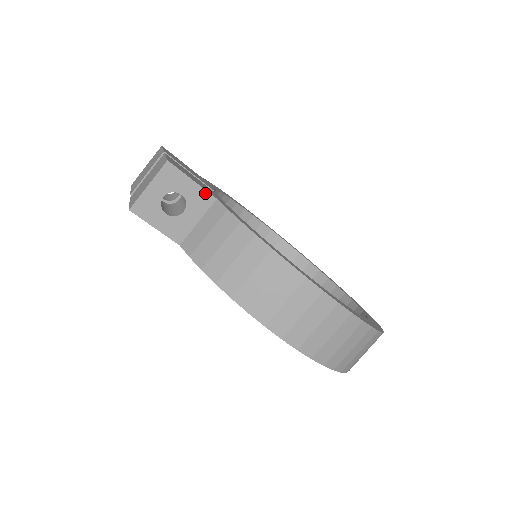
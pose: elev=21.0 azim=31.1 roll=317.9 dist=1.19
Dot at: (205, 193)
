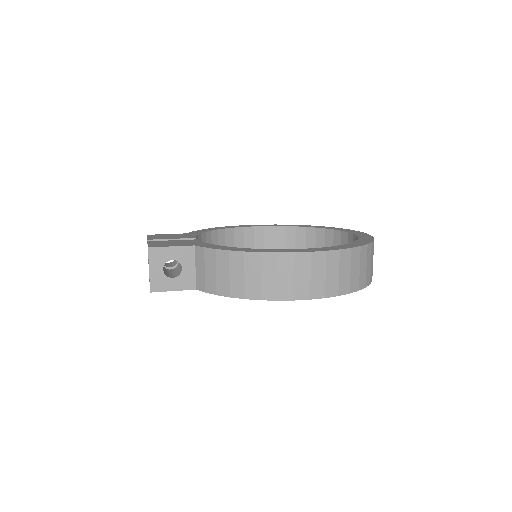
Dot at: (185, 248)
